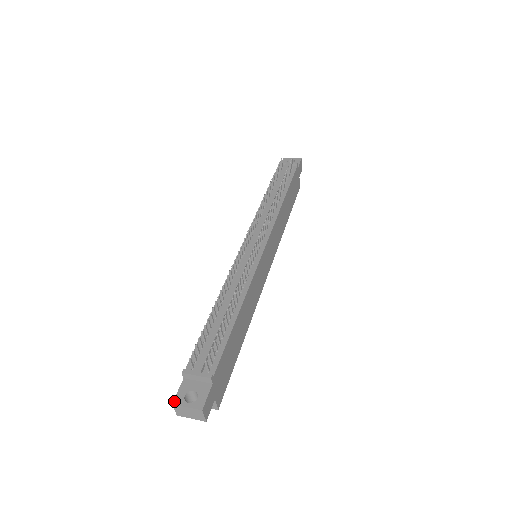
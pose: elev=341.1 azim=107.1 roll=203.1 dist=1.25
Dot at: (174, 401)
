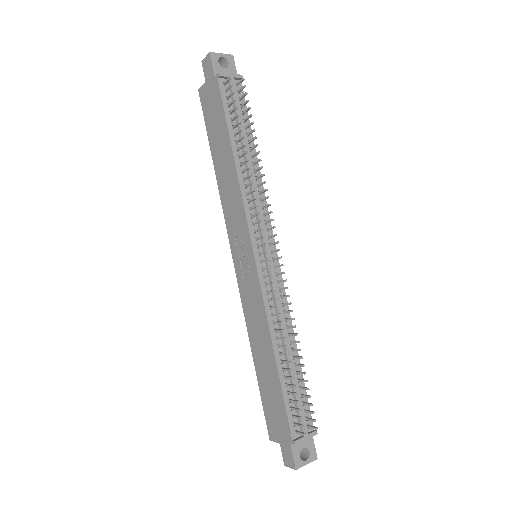
Dot at: (296, 467)
